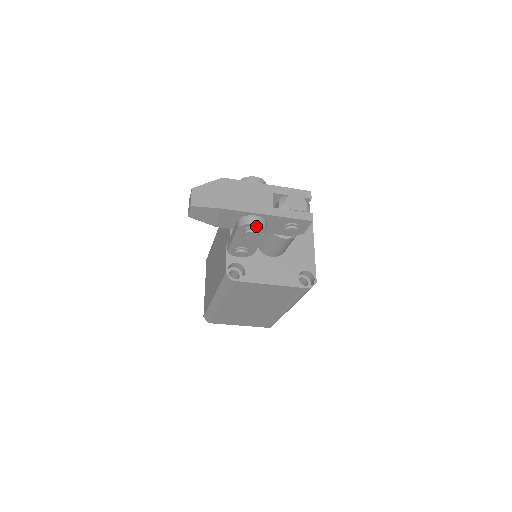
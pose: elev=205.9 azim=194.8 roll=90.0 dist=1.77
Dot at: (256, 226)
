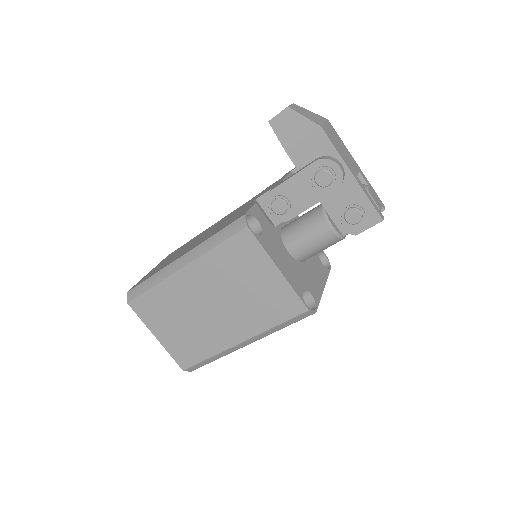
Dot at: (336, 172)
